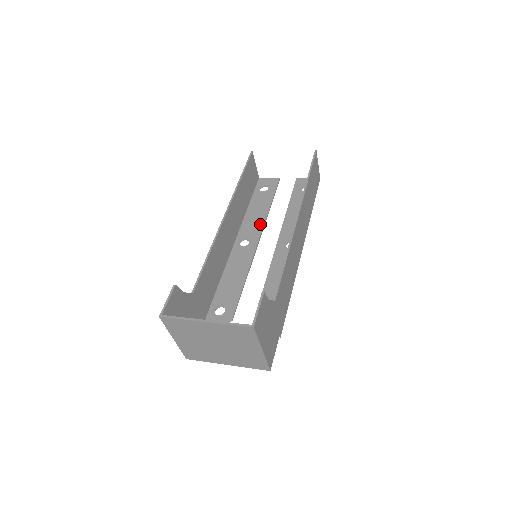
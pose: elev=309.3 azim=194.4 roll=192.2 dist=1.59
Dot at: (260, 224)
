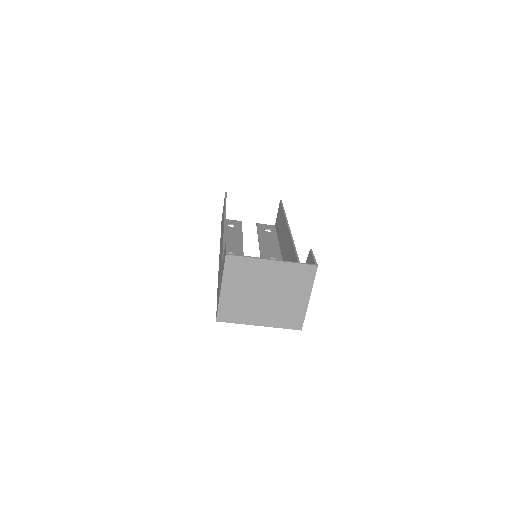
Dot at: (239, 245)
